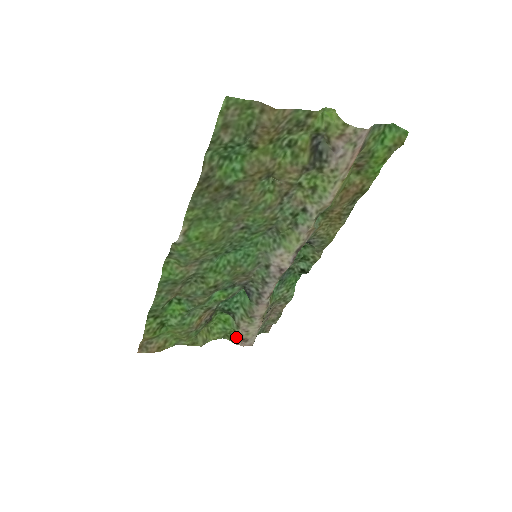
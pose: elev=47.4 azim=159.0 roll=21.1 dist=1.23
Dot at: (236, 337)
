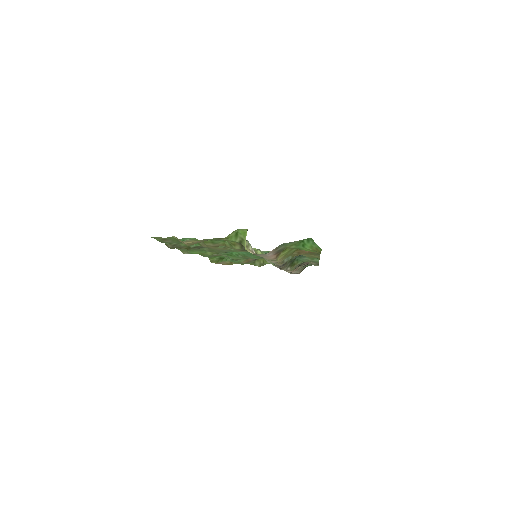
Dot at: occluded
